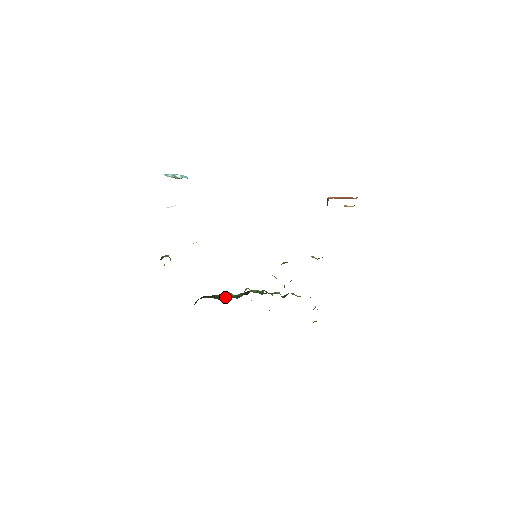
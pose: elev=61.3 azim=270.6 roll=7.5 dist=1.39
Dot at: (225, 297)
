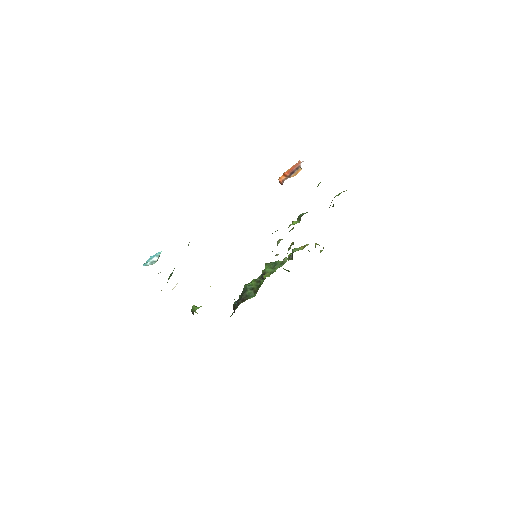
Dot at: (253, 292)
